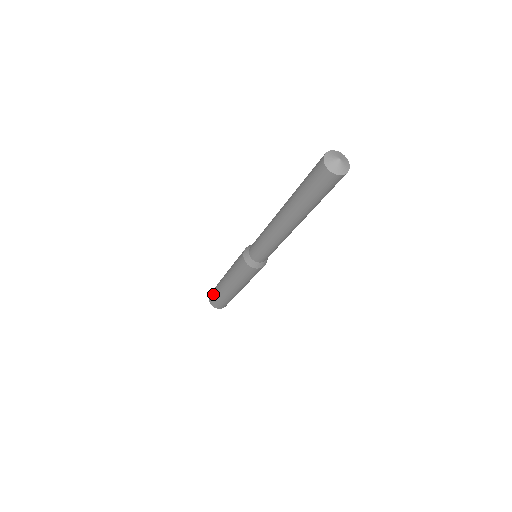
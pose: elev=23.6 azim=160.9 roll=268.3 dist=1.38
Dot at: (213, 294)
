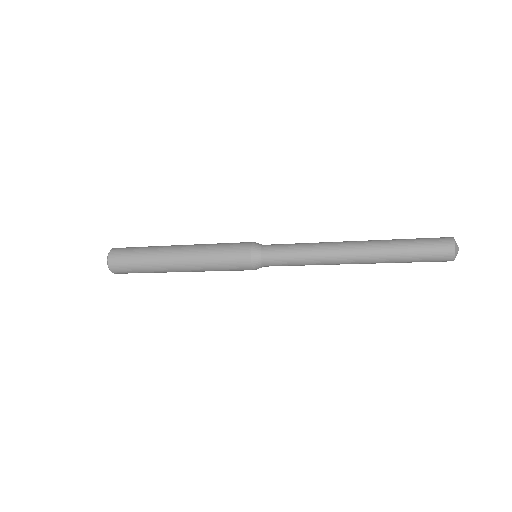
Dot at: (129, 253)
